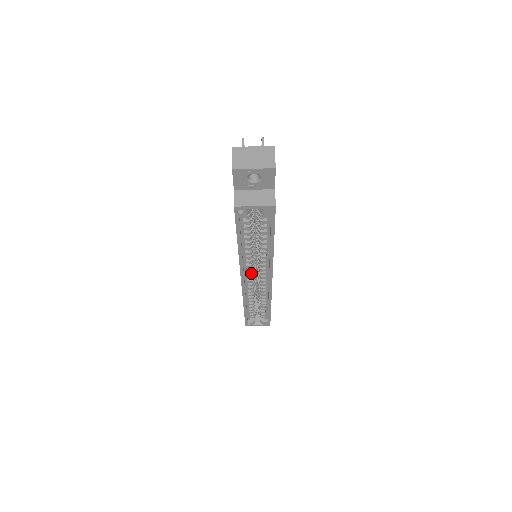
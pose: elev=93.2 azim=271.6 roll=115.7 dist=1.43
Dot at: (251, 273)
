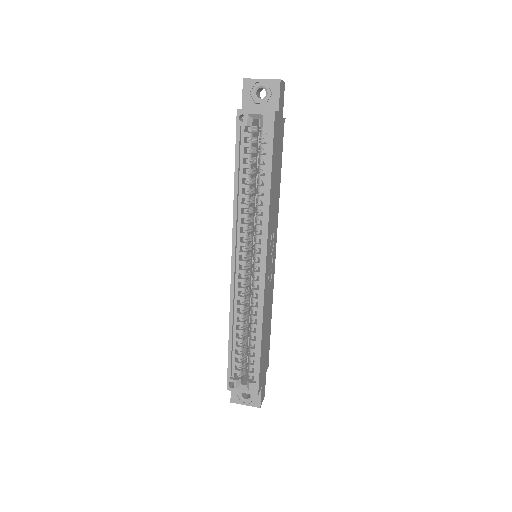
Dot at: (244, 252)
